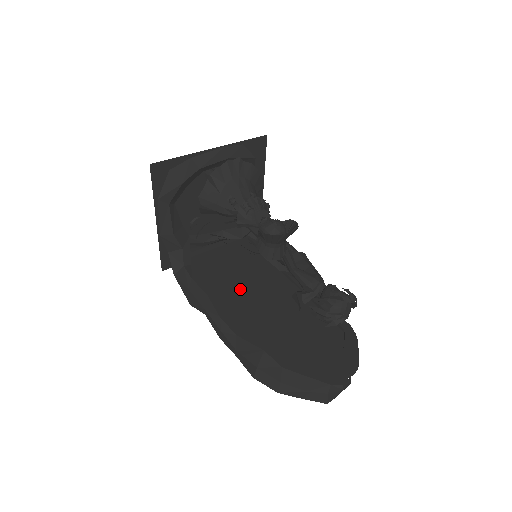
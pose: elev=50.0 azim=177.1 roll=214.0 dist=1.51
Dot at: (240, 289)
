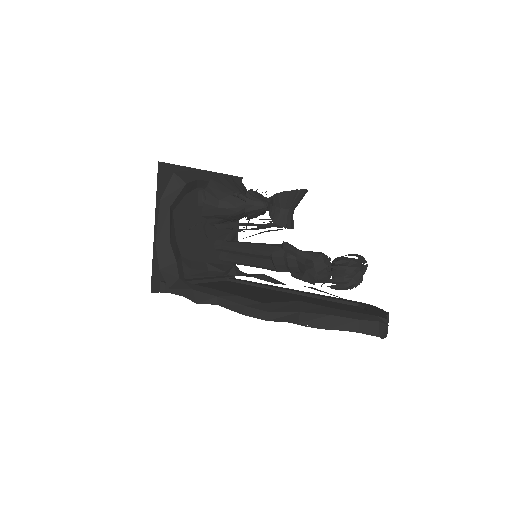
Dot at: (242, 294)
